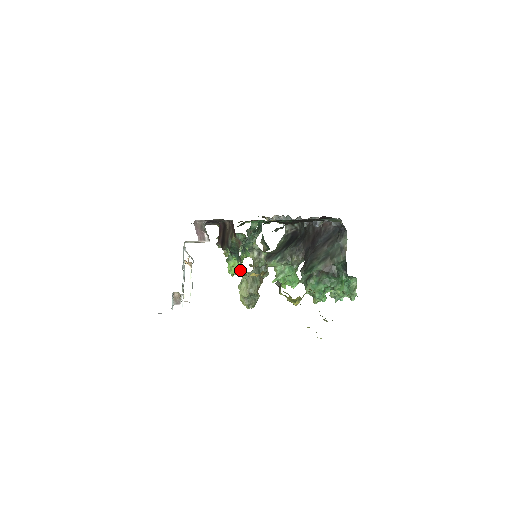
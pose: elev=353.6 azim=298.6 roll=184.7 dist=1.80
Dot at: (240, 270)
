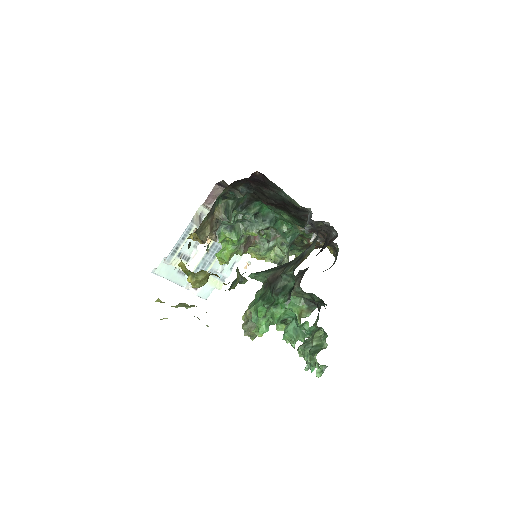
Dot at: occluded
